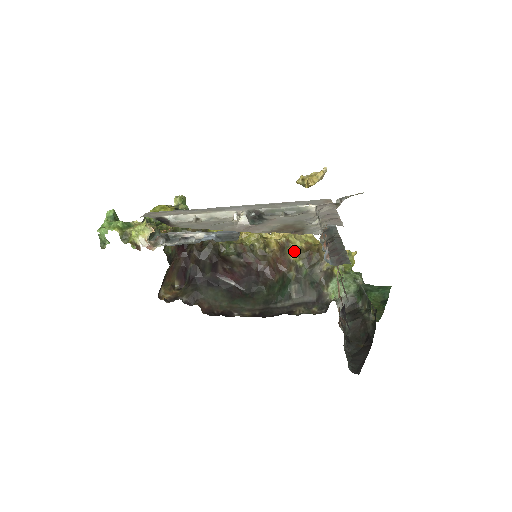
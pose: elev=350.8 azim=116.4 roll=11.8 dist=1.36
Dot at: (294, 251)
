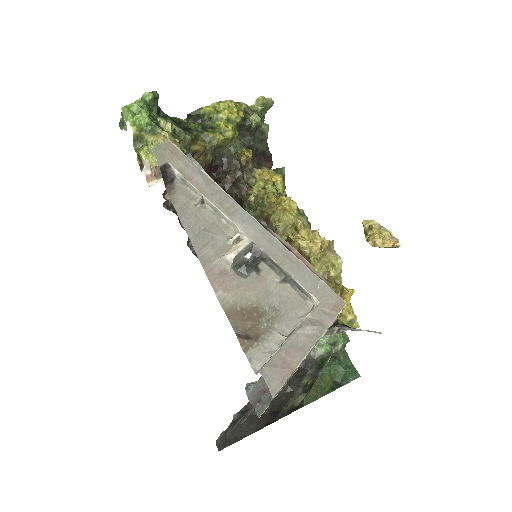
Dot at: occluded
